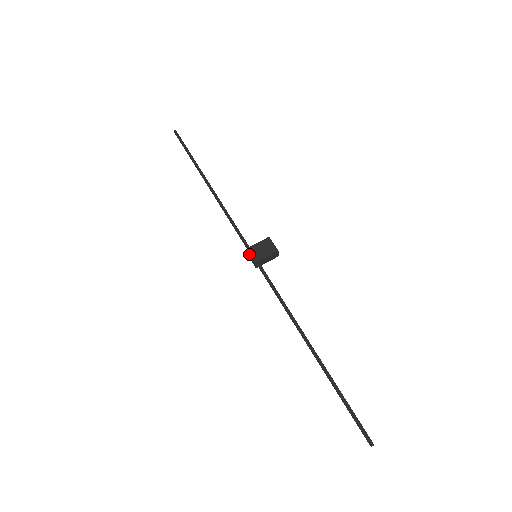
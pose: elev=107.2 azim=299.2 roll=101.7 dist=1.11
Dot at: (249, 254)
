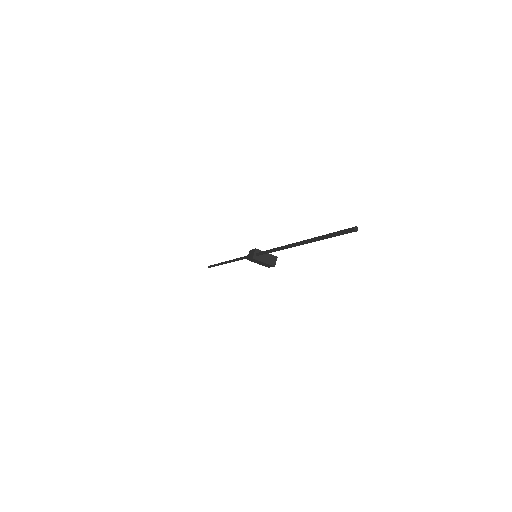
Dot at: (250, 259)
